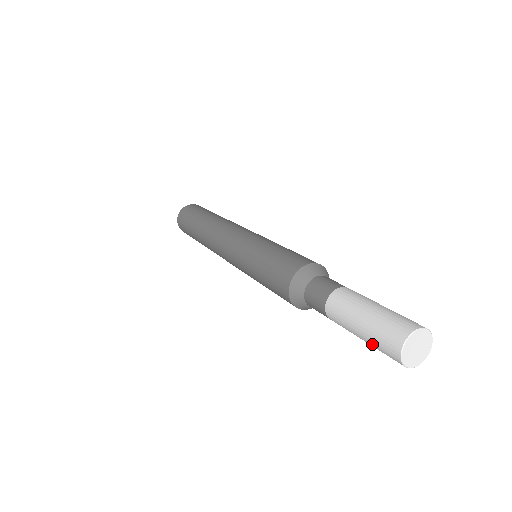
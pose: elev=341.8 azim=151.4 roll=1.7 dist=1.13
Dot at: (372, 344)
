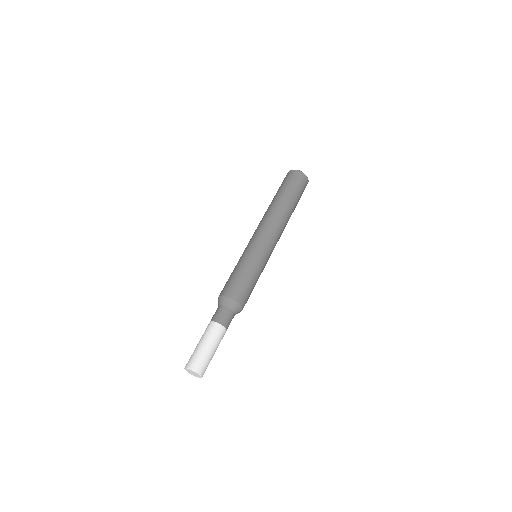
Dot at: occluded
